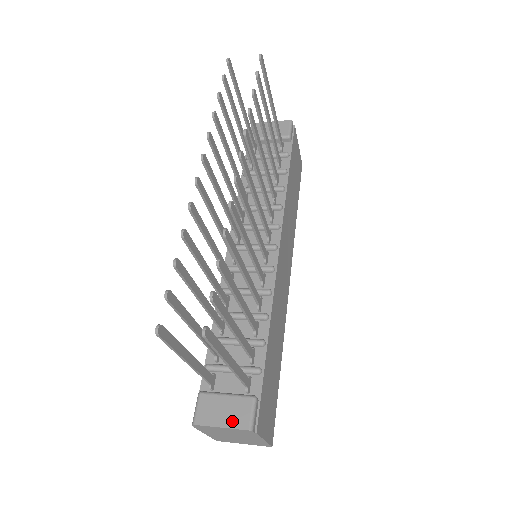
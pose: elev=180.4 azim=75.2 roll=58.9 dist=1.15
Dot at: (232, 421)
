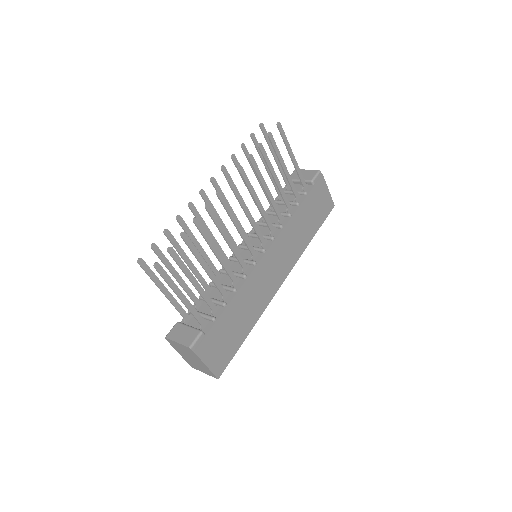
Dot at: (183, 340)
